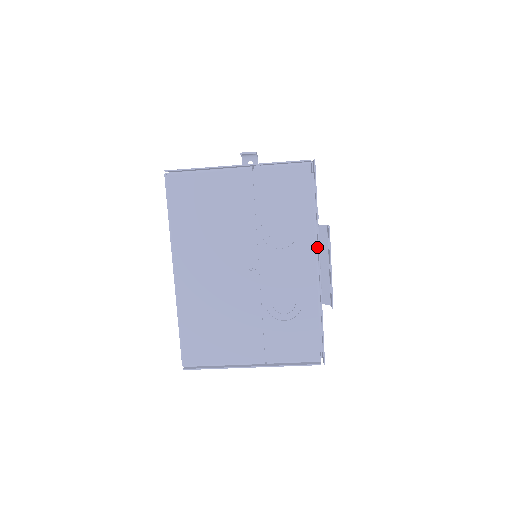
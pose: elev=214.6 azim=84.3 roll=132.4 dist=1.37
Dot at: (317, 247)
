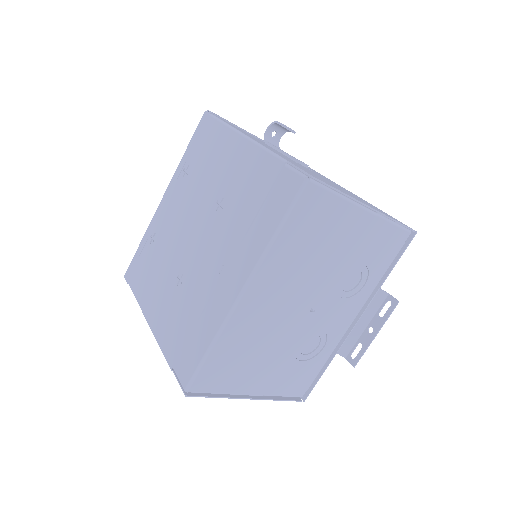
Dot at: (364, 304)
